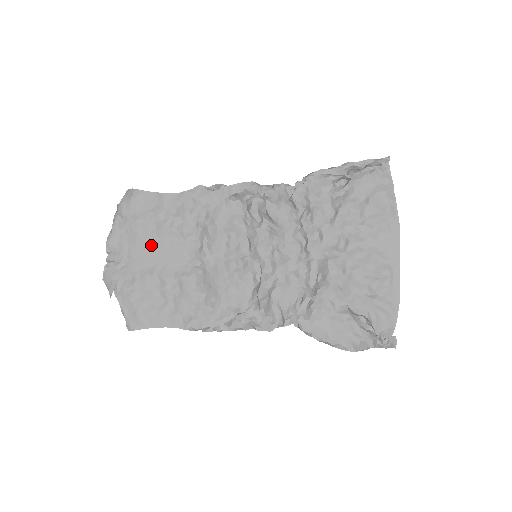
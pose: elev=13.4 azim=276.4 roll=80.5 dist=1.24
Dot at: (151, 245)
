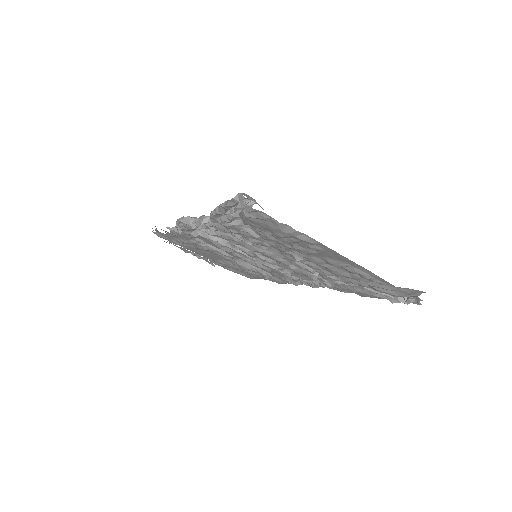
Dot at: (201, 252)
